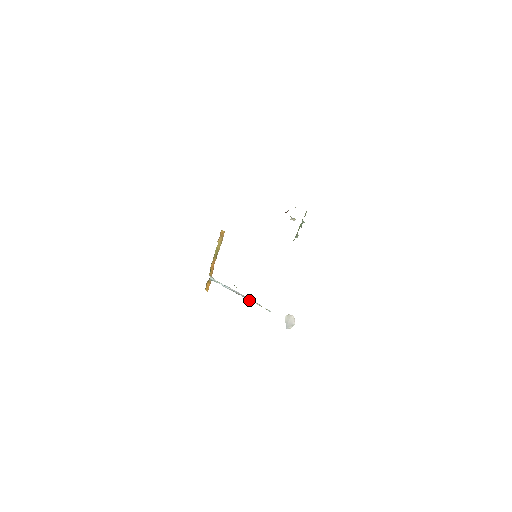
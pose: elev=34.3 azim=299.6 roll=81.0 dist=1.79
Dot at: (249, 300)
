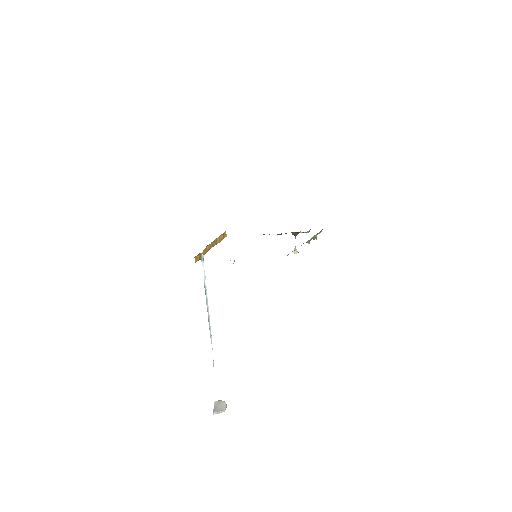
Dot at: (209, 326)
